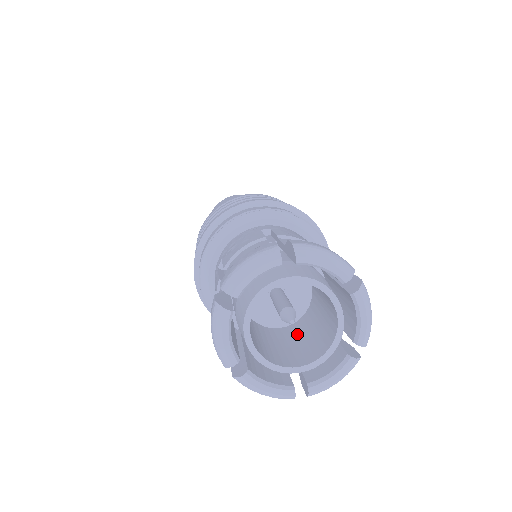
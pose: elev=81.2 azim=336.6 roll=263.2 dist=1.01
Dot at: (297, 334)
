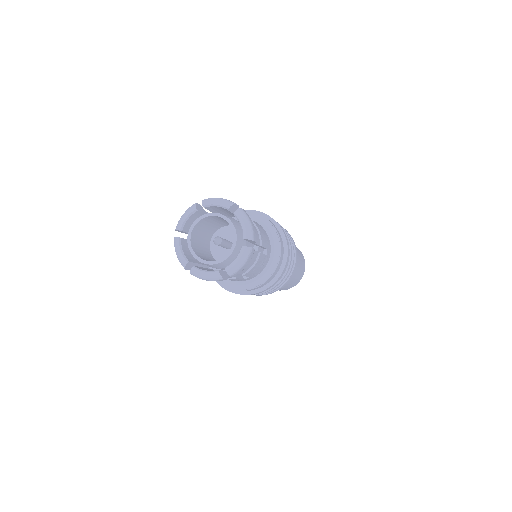
Dot at: occluded
